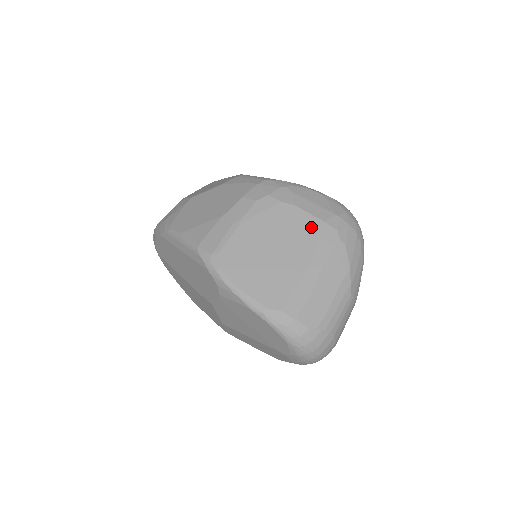
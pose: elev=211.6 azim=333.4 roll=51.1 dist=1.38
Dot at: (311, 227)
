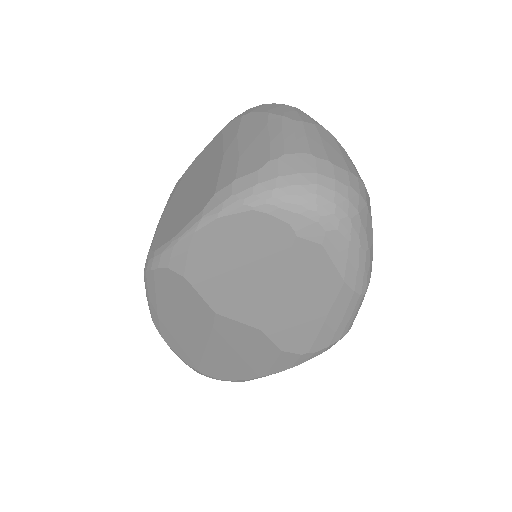
Dot at: (213, 144)
